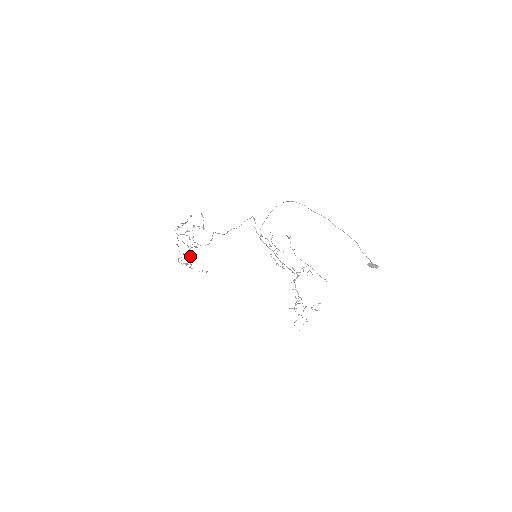
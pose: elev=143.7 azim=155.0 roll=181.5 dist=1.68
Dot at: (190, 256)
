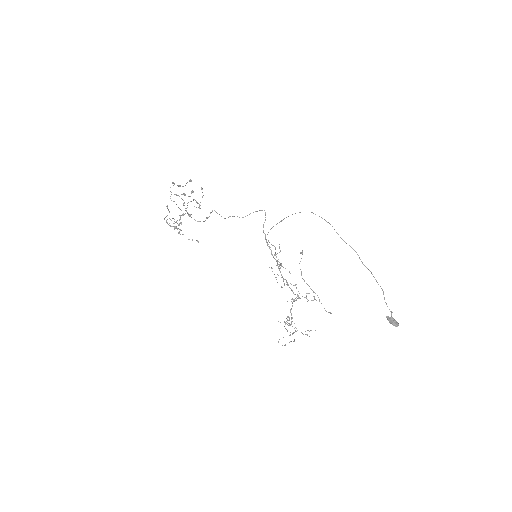
Dot at: occluded
